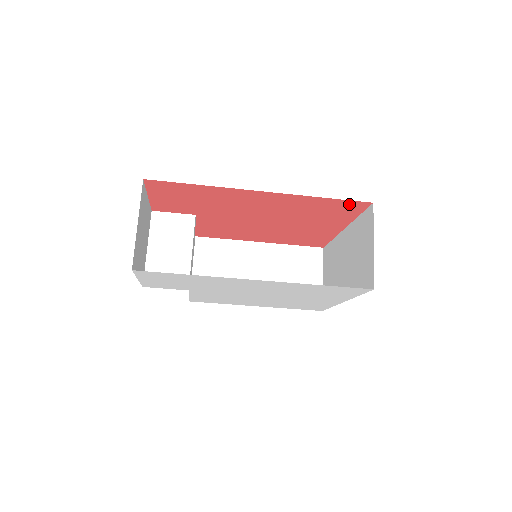
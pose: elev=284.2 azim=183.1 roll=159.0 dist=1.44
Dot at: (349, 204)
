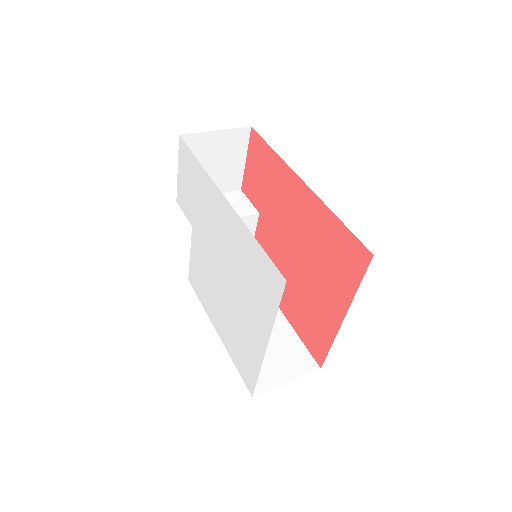
Dot at: (355, 248)
